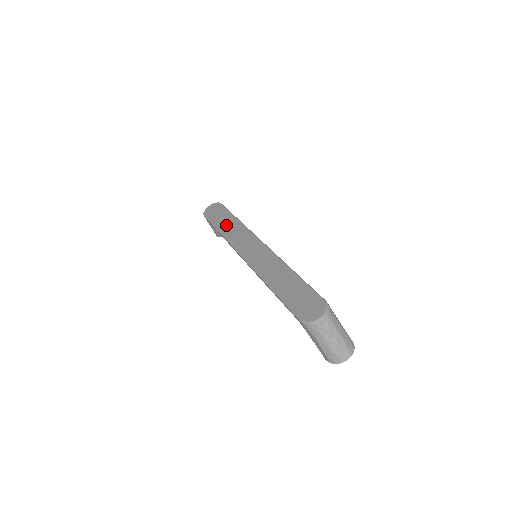
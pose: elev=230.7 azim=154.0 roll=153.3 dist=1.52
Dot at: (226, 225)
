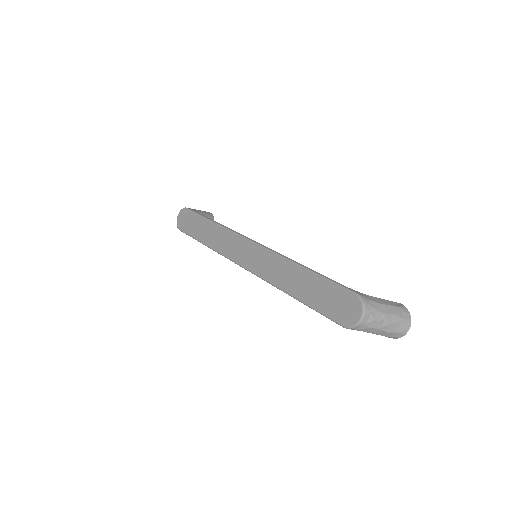
Dot at: (207, 235)
